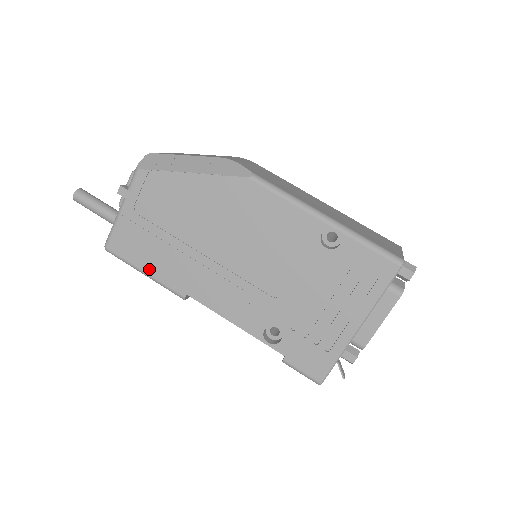
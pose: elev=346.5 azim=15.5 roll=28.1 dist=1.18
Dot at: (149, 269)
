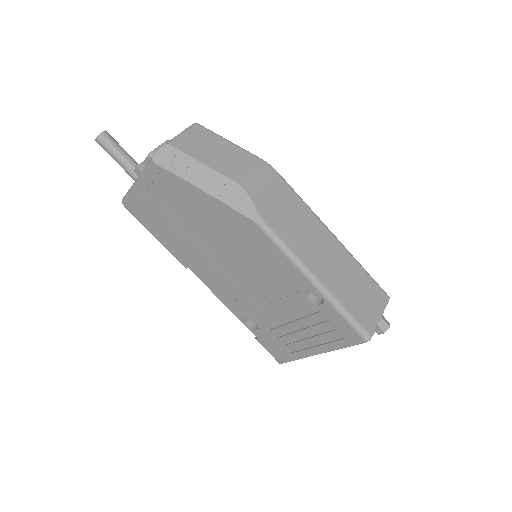
Dot at: (159, 237)
